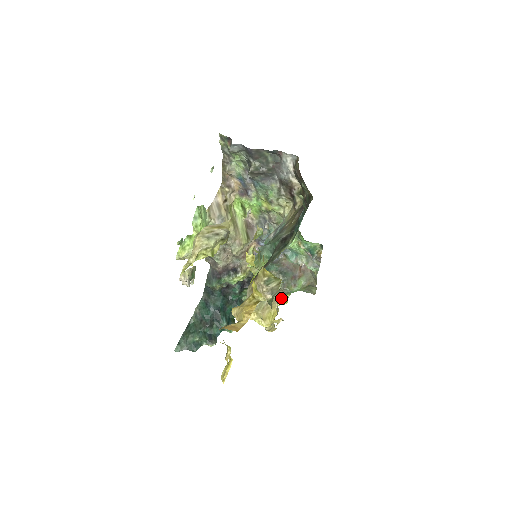
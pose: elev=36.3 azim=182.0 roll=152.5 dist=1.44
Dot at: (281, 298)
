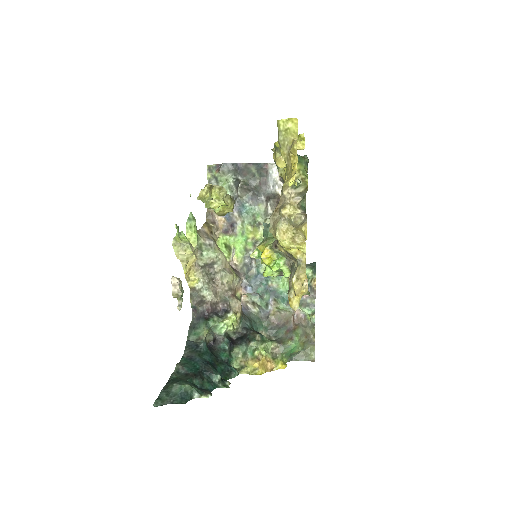
Dot at: (278, 359)
